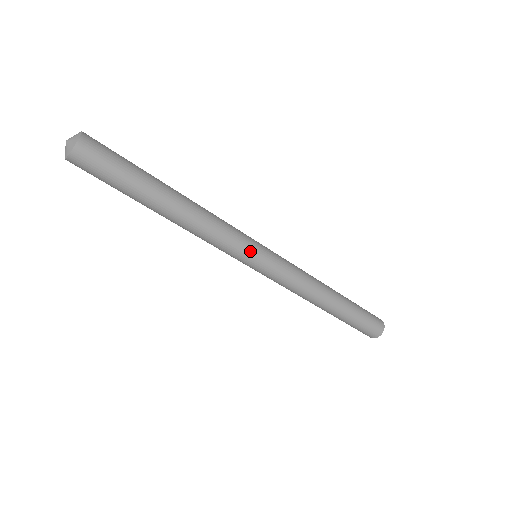
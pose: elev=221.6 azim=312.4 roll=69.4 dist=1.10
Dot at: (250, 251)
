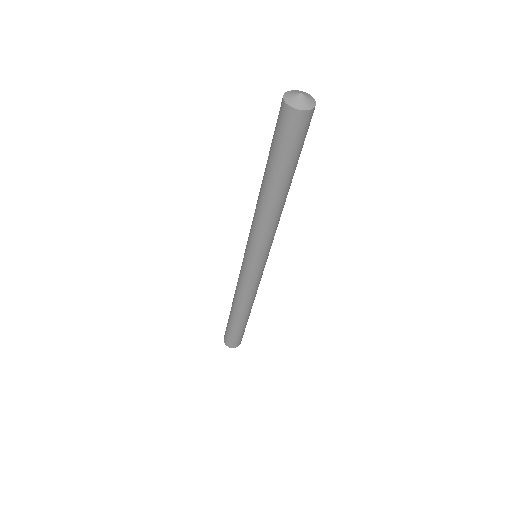
Dot at: (262, 256)
